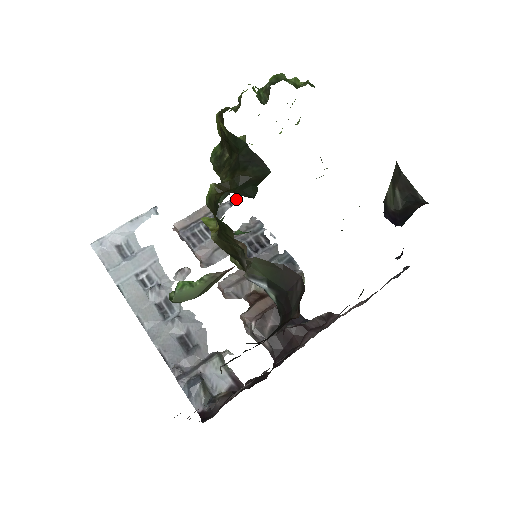
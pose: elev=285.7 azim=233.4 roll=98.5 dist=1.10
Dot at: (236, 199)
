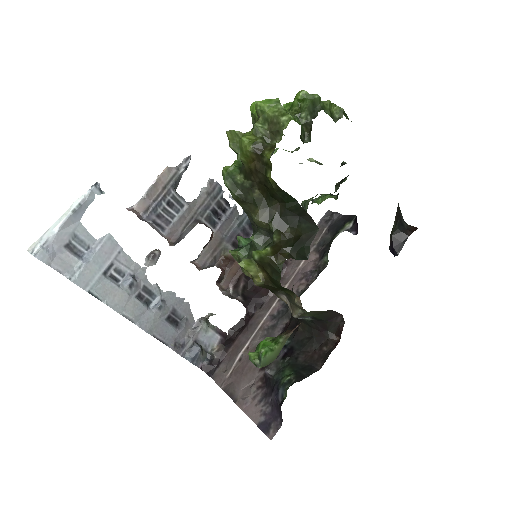
Dot at: occluded
